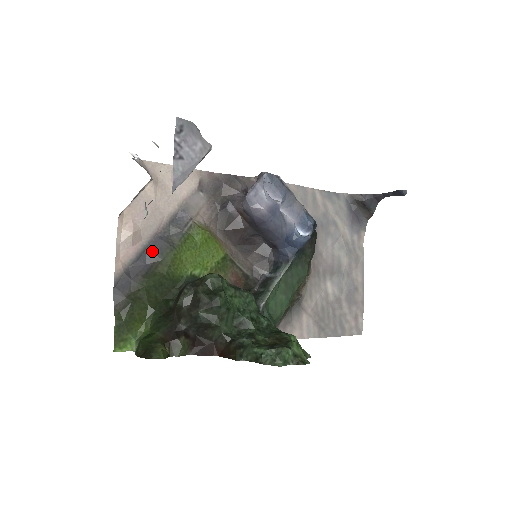
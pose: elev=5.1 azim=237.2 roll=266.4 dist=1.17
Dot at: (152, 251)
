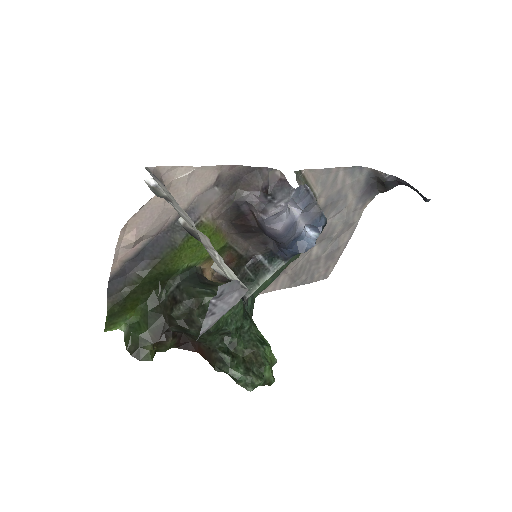
Dot at: (152, 249)
